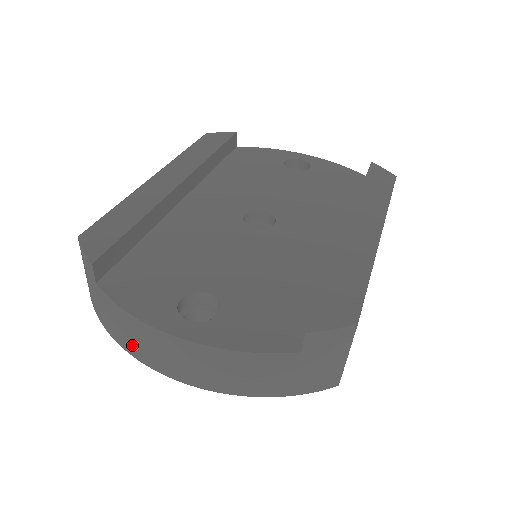
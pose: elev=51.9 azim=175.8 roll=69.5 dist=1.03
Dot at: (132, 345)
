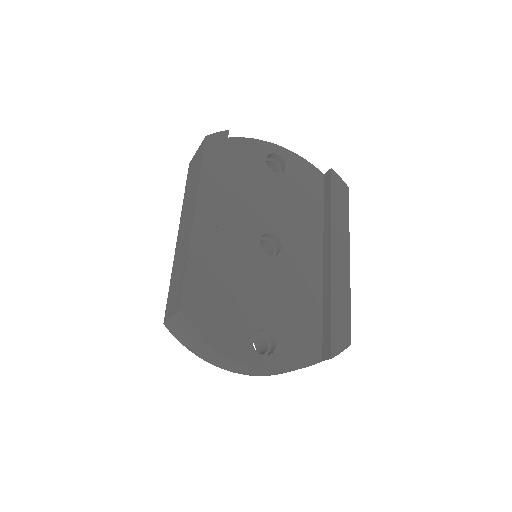
Dot at: (217, 363)
